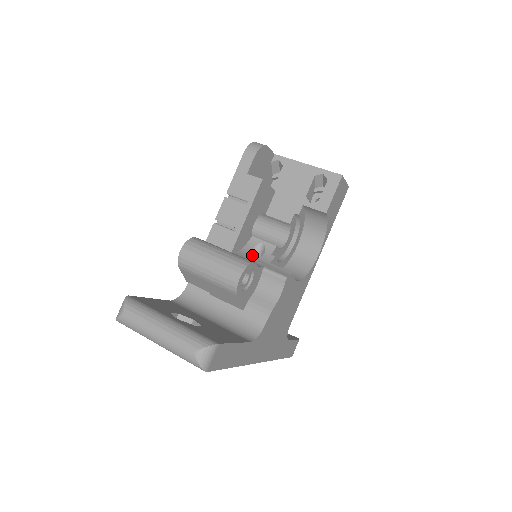
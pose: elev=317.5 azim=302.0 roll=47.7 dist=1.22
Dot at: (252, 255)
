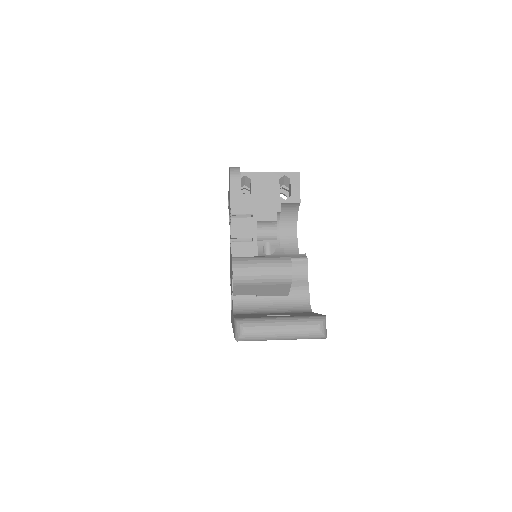
Dot at: occluded
